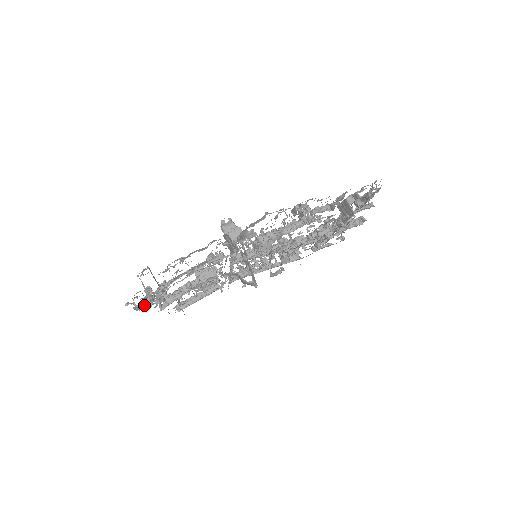
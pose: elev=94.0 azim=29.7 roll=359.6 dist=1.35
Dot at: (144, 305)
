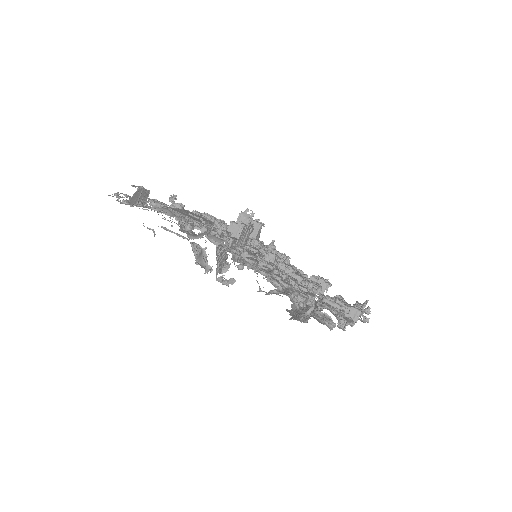
Dot at: (138, 205)
